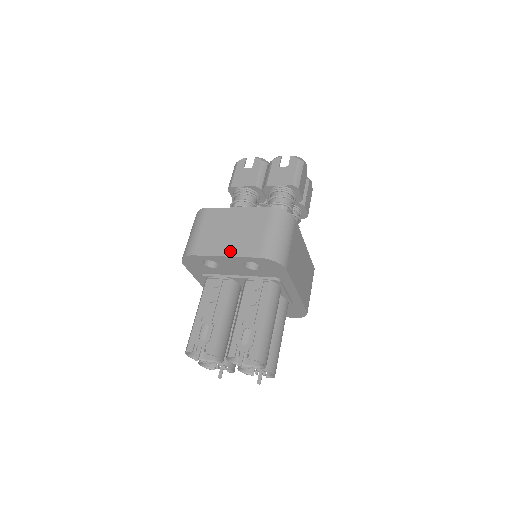
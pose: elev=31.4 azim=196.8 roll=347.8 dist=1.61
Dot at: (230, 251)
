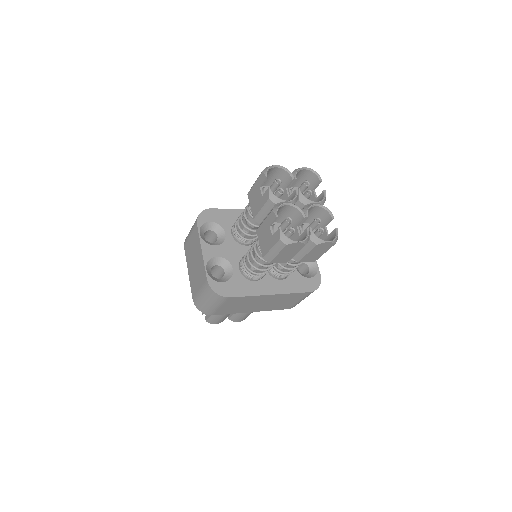
Dot at: (190, 274)
